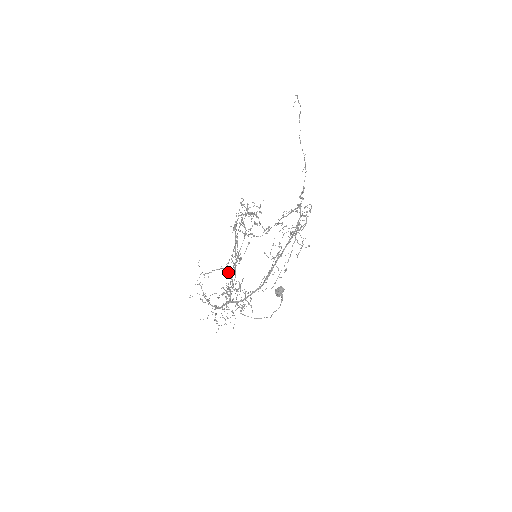
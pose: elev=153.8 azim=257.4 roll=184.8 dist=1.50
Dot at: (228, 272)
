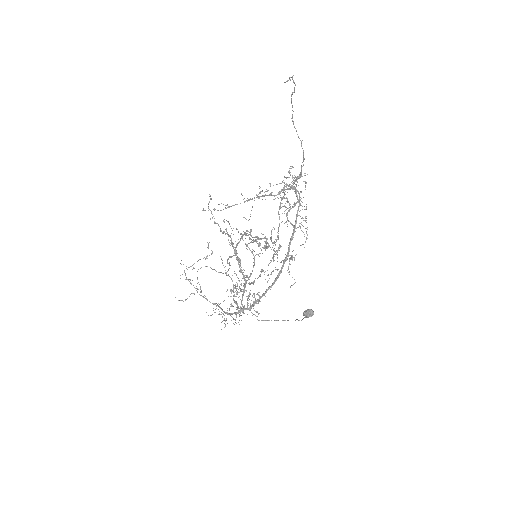
Dot at: occluded
